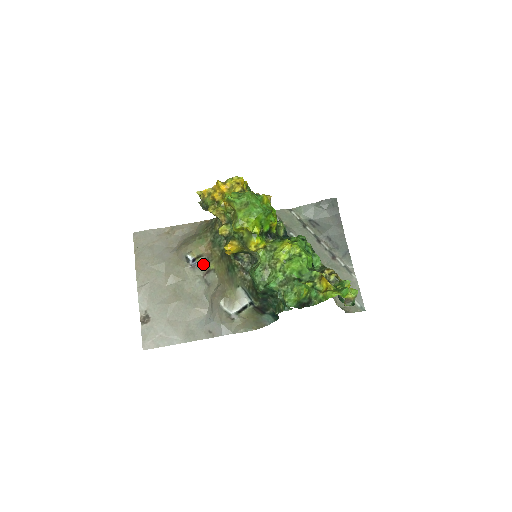
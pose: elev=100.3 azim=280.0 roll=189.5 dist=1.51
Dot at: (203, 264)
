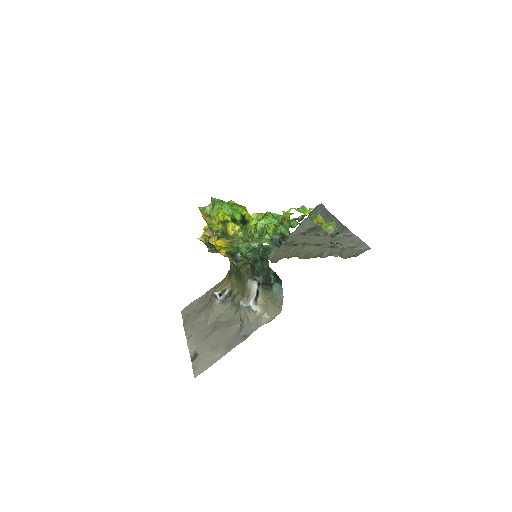
Dot at: (230, 296)
